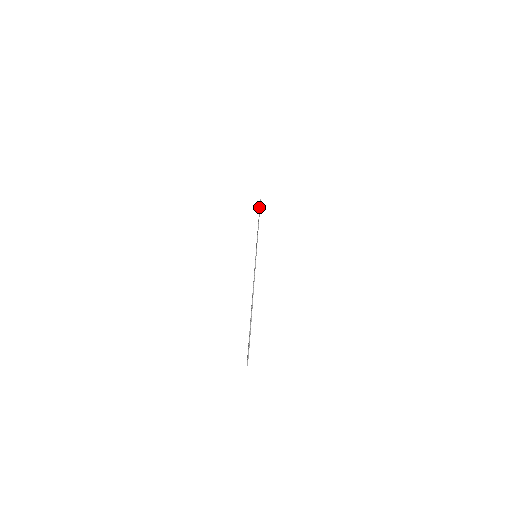
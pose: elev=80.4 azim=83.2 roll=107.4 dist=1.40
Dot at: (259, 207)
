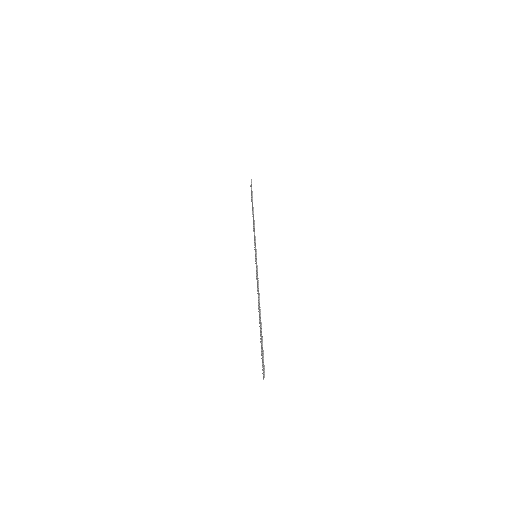
Dot at: (251, 189)
